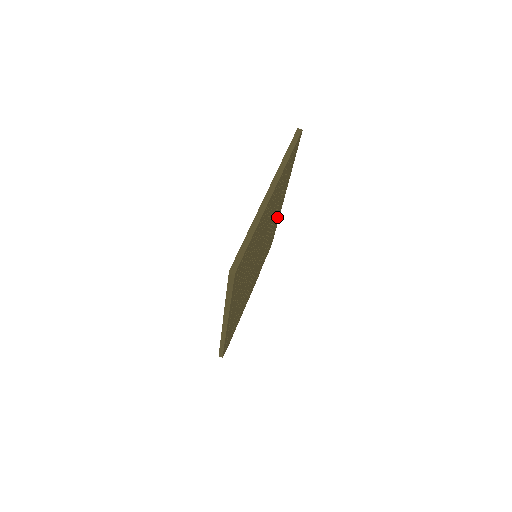
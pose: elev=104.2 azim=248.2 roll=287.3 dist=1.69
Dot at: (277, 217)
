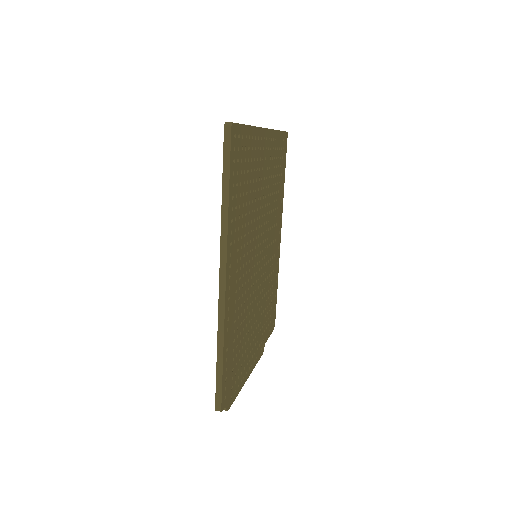
Dot at: (276, 258)
